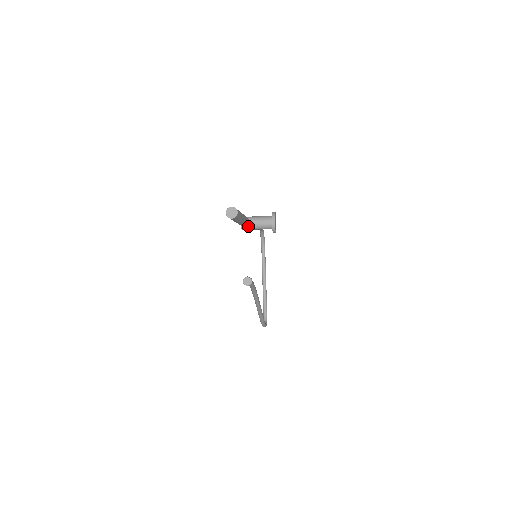
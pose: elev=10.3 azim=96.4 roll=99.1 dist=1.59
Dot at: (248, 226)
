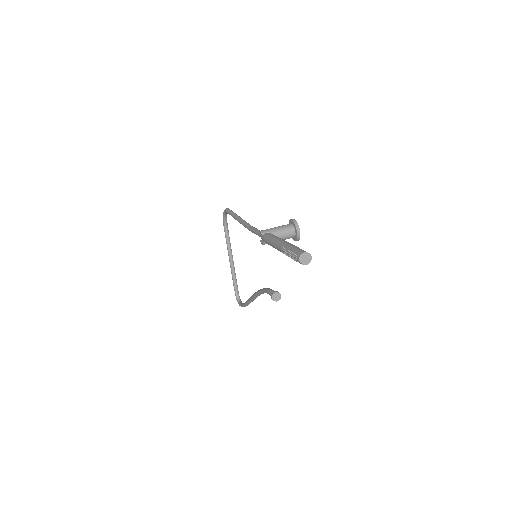
Dot at: occluded
